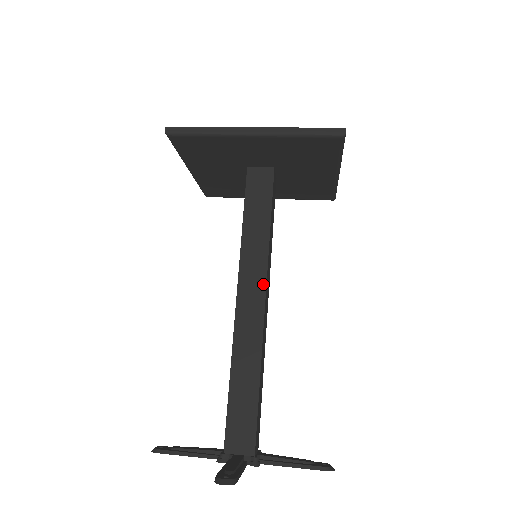
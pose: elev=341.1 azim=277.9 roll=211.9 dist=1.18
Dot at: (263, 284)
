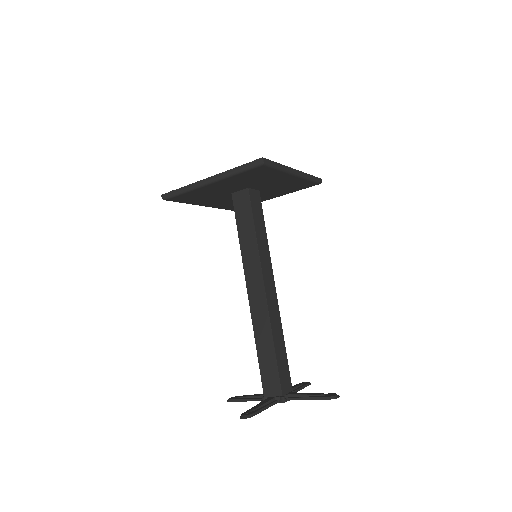
Dot at: (261, 277)
